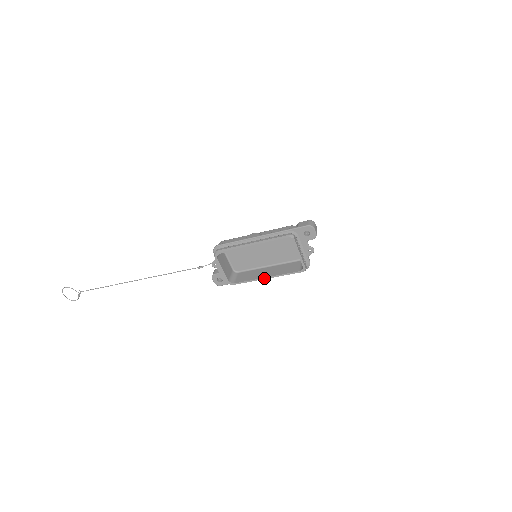
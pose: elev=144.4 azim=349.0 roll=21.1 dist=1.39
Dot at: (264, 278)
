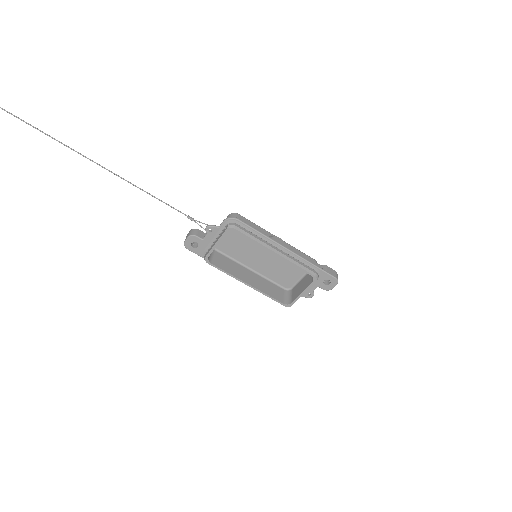
Dot at: (246, 283)
